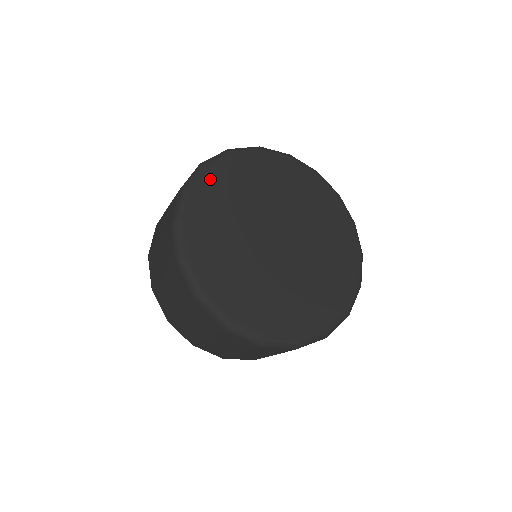
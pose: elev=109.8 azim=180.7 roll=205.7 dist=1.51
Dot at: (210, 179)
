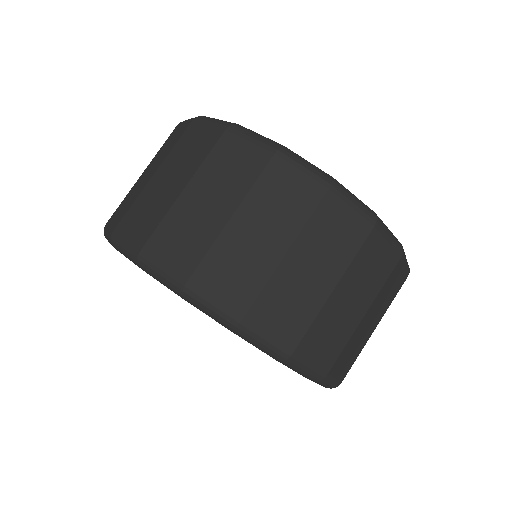
Dot at: occluded
